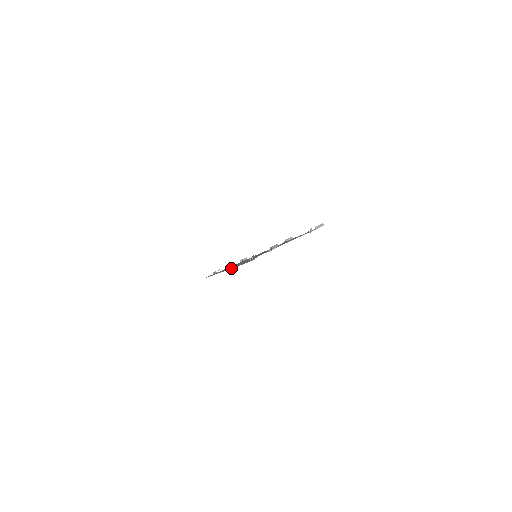
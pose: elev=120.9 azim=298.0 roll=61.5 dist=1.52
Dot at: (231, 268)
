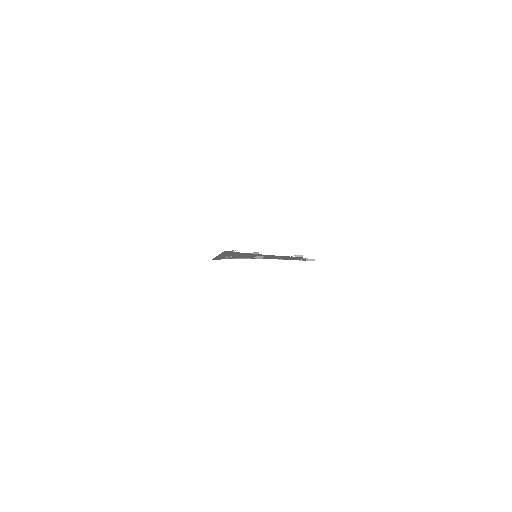
Dot at: (216, 256)
